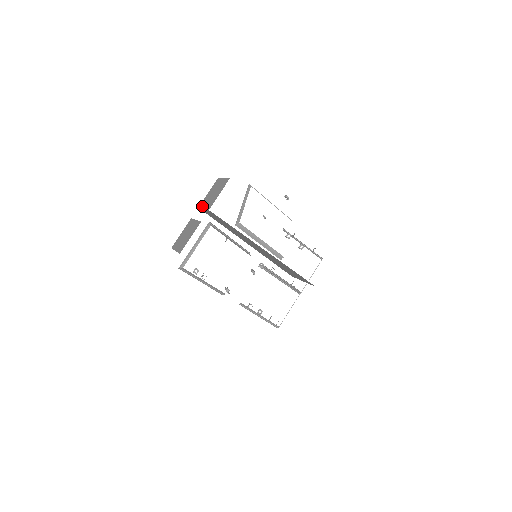
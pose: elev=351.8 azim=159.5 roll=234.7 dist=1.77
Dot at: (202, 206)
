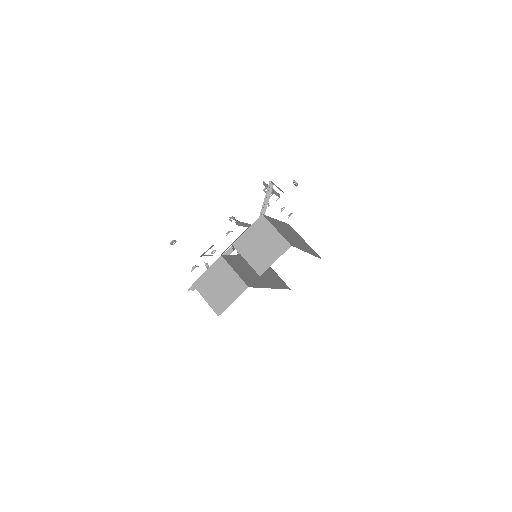
Dot at: (241, 251)
